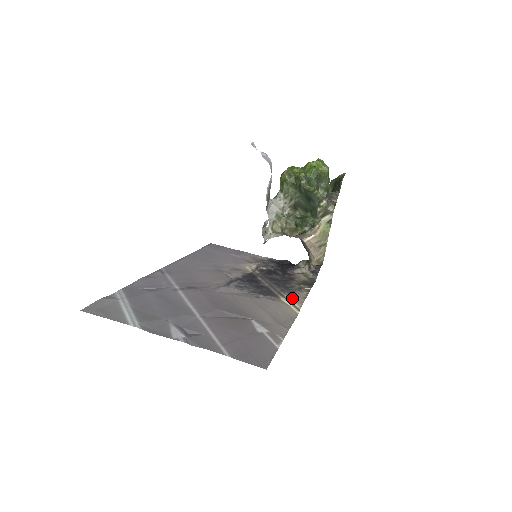
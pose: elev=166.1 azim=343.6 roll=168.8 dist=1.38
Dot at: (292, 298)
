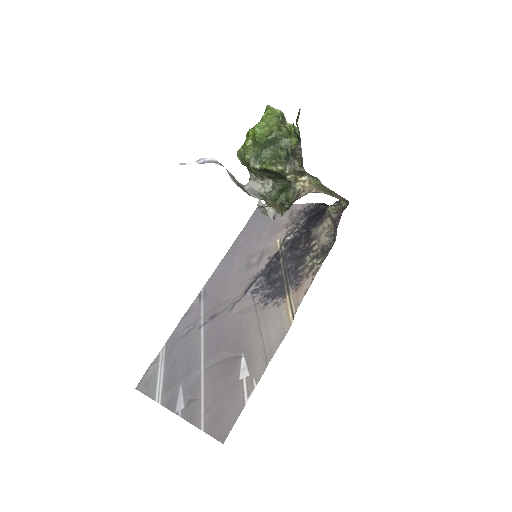
Dot at: (293, 297)
